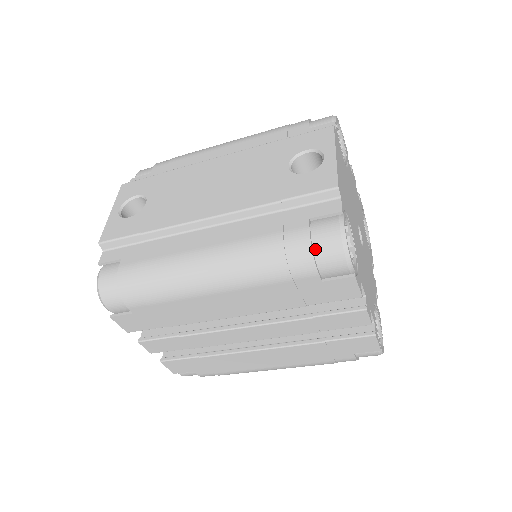
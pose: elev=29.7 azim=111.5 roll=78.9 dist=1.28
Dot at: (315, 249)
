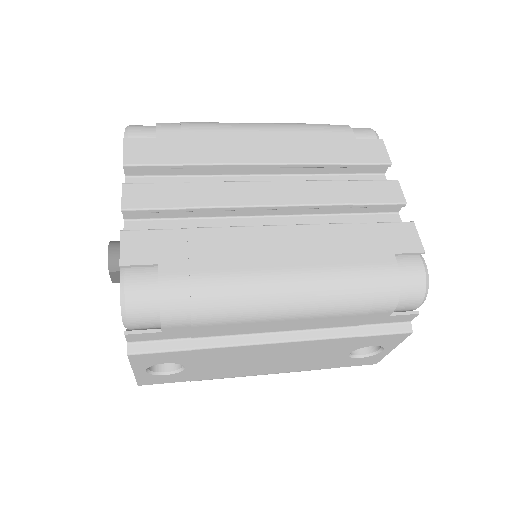
Dot at: occluded
